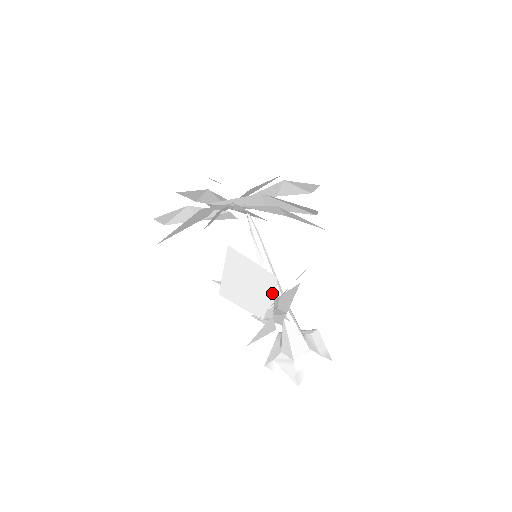
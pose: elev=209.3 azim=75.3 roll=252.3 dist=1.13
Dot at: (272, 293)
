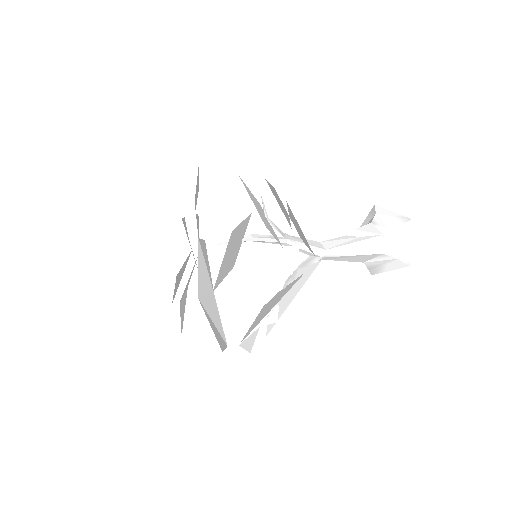
Dot at: (288, 271)
